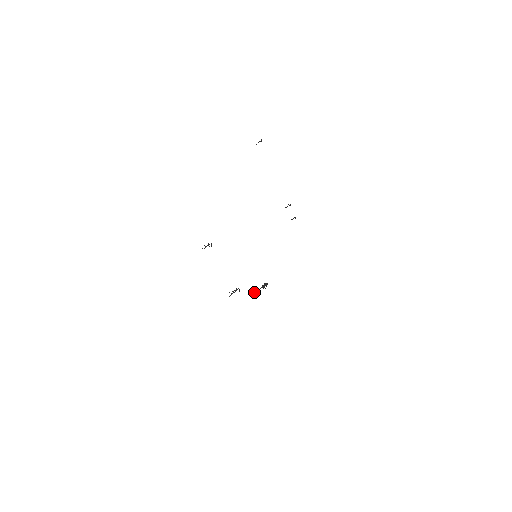
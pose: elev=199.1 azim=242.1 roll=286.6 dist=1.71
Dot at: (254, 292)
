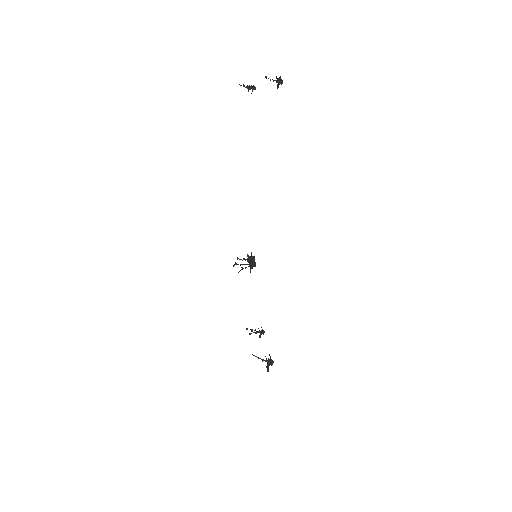
Dot at: occluded
